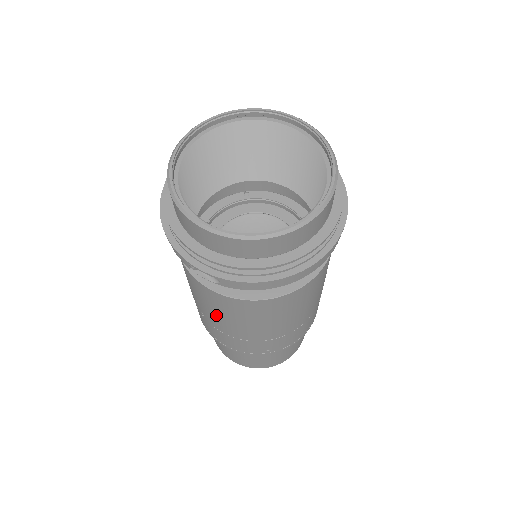
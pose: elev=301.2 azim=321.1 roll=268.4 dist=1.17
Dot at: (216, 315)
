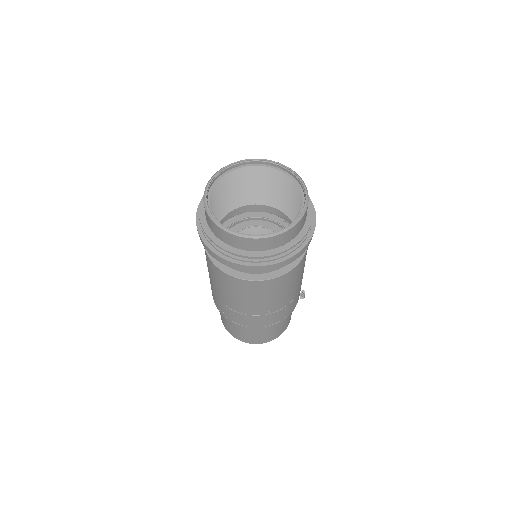
Dot at: occluded
